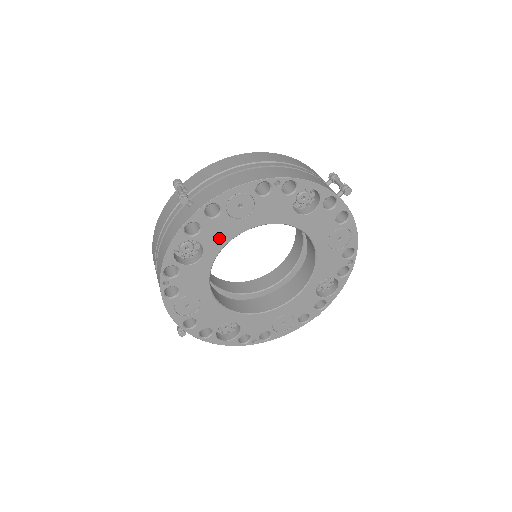
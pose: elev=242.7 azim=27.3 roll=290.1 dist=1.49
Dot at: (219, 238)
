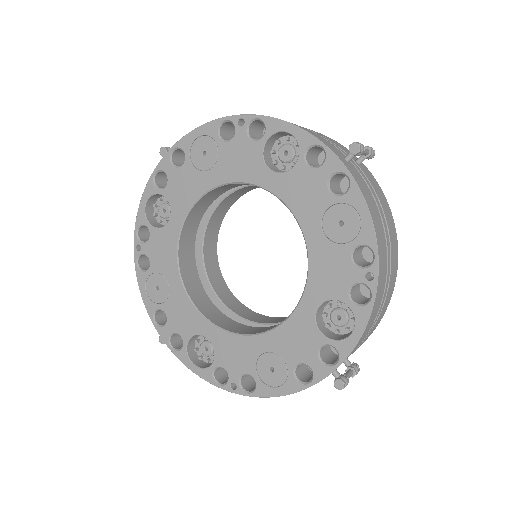
Dot at: (185, 196)
